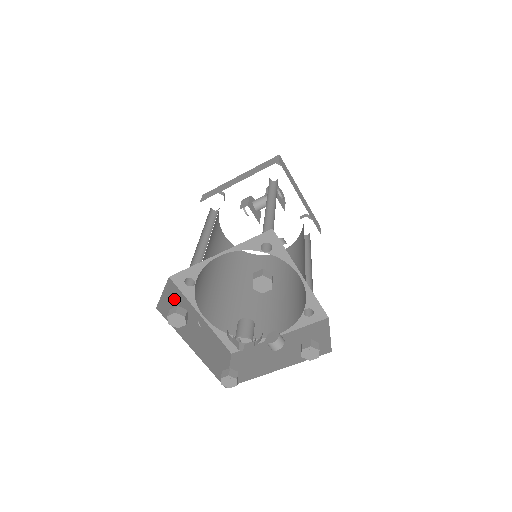
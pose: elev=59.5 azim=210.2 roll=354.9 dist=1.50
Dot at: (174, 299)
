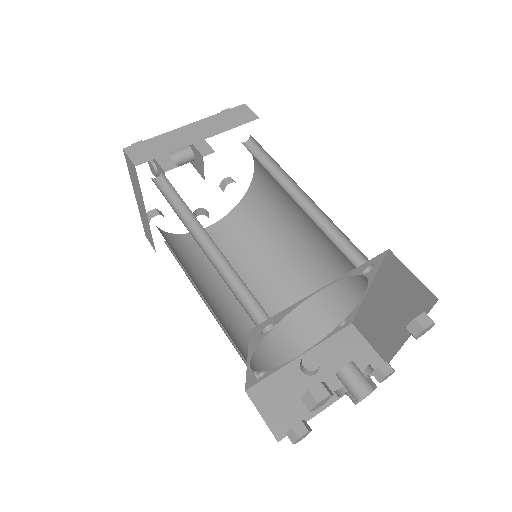
Dot at: occluded
